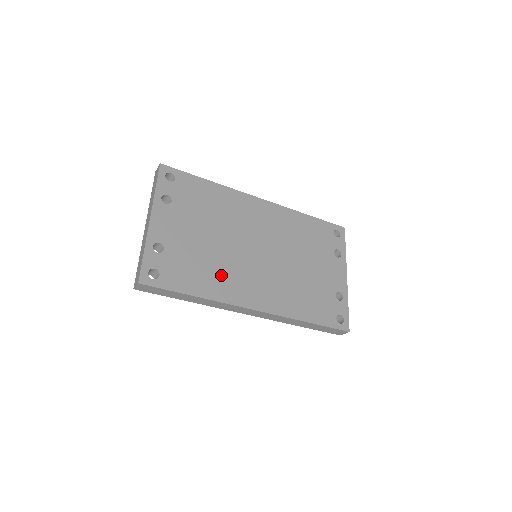
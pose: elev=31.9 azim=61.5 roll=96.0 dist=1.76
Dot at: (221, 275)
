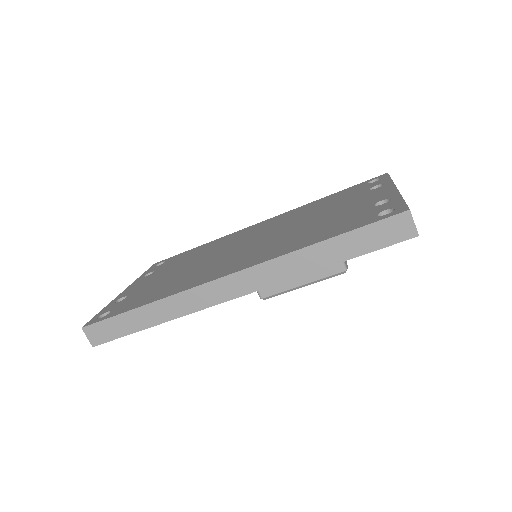
Dot at: (187, 279)
